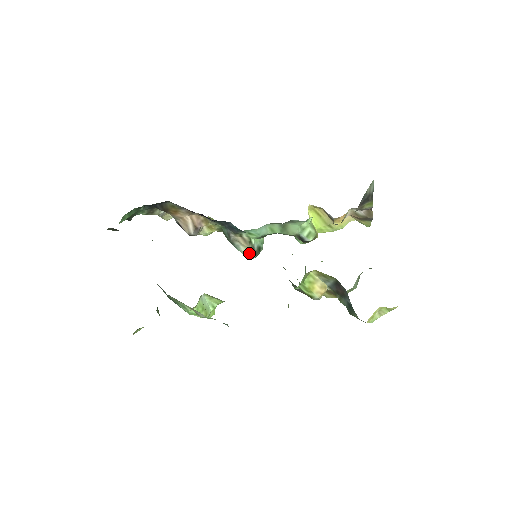
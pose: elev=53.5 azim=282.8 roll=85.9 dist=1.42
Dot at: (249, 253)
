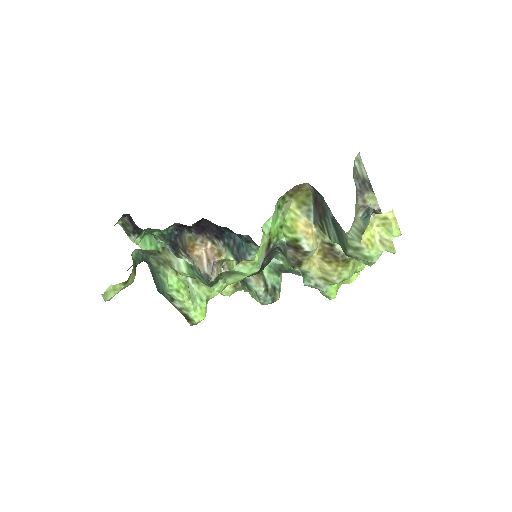
Dot at: (260, 285)
